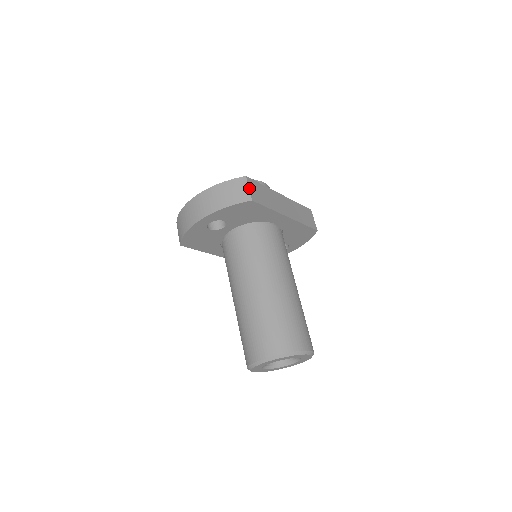
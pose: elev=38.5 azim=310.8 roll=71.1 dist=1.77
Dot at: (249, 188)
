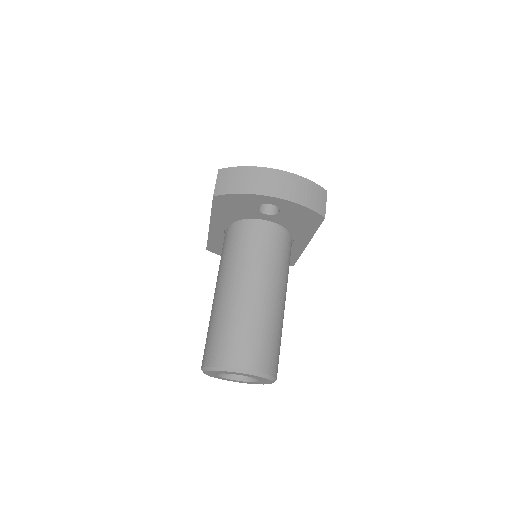
Dot at: occluded
